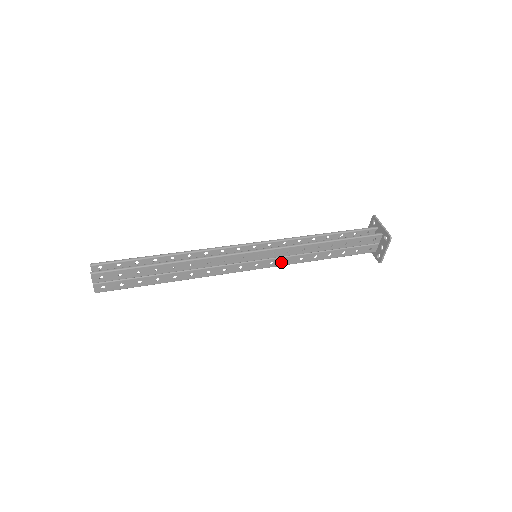
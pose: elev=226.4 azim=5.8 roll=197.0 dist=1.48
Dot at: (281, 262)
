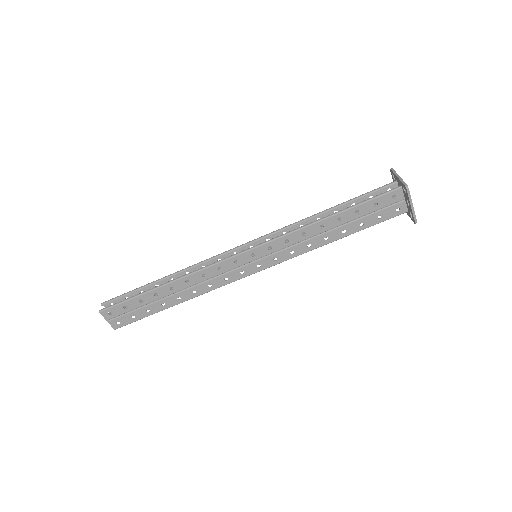
Dot at: (286, 255)
